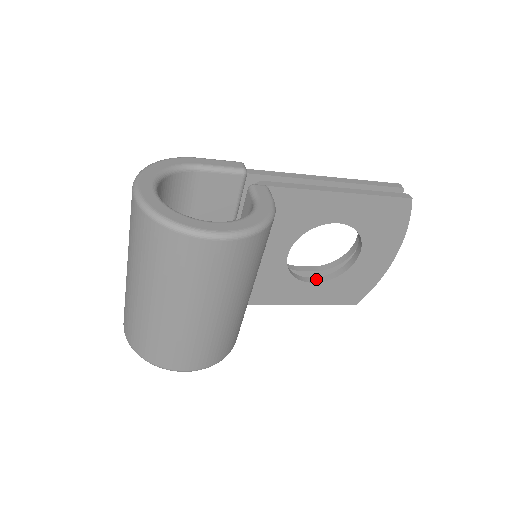
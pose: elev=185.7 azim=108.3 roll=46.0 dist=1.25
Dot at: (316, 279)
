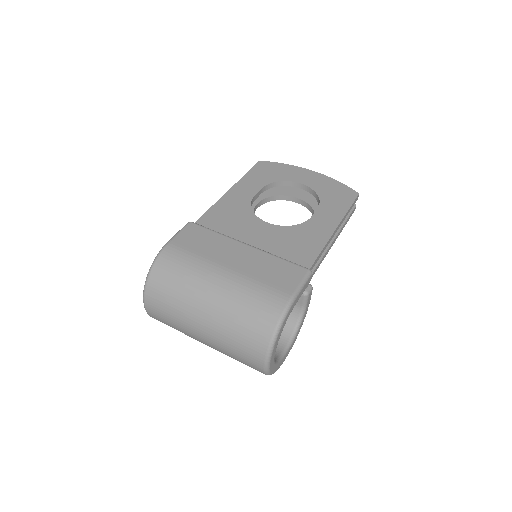
Dot at: (260, 204)
